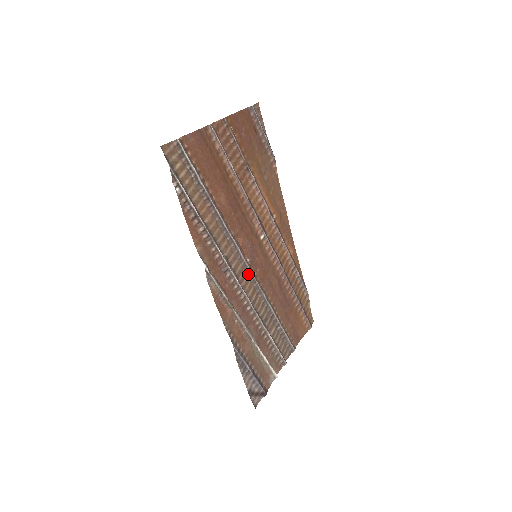
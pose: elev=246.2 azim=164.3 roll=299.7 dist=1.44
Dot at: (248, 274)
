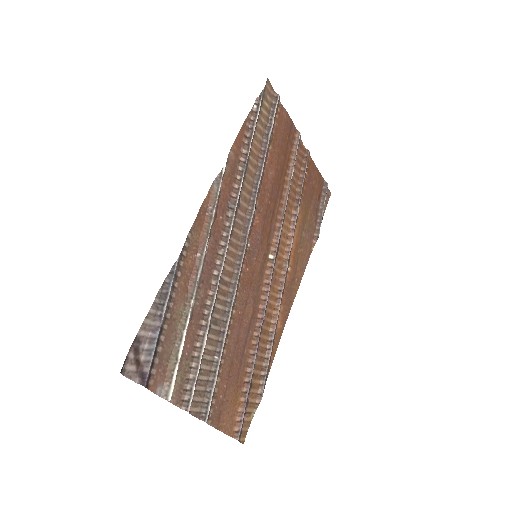
Dot at: (240, 252)
